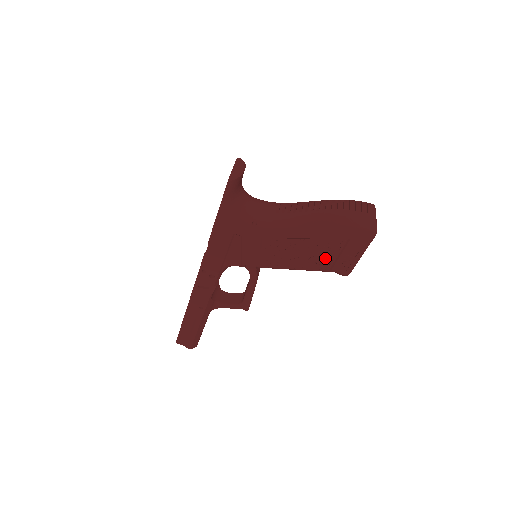
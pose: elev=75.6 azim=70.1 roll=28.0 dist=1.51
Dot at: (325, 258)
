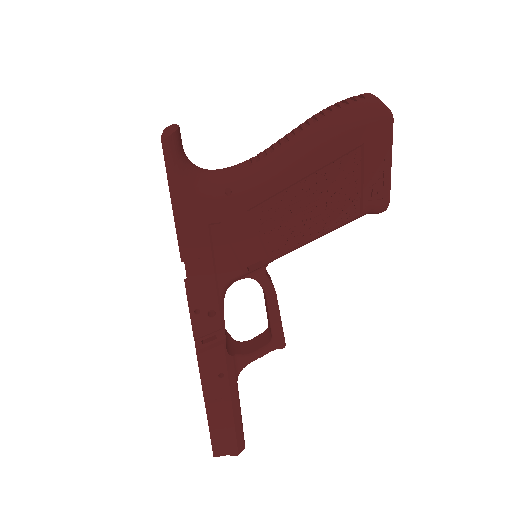
Dot at: (346, 194)
